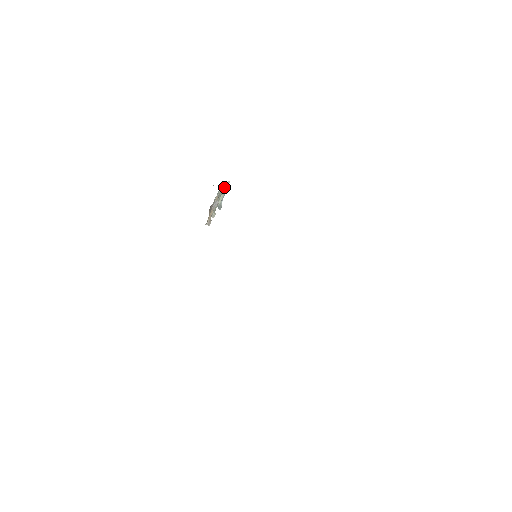
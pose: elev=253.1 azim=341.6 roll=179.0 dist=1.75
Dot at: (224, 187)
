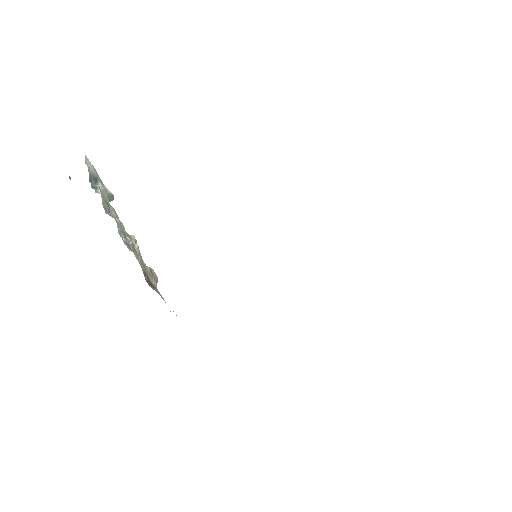
Dot at: (90, 174)
